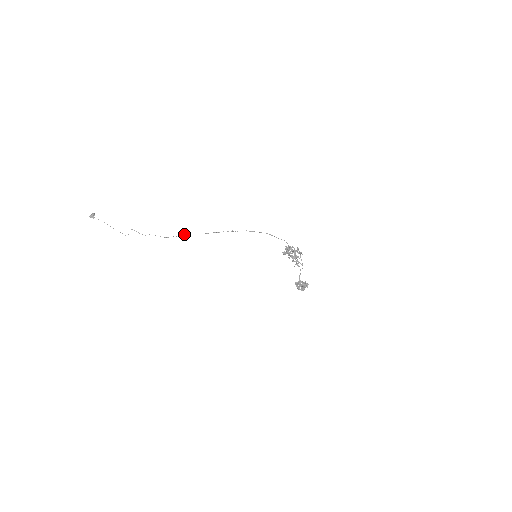
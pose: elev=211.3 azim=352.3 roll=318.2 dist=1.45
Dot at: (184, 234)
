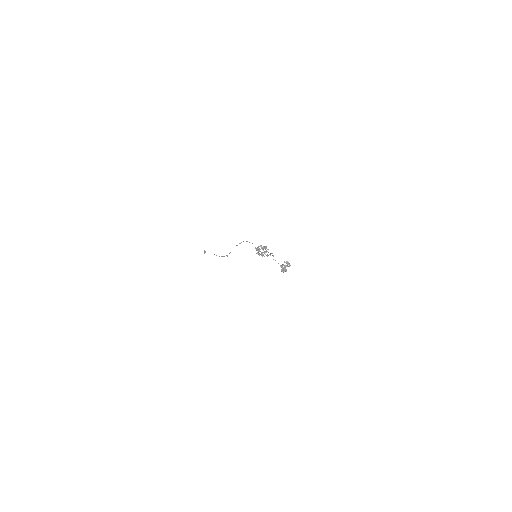
Dot at: (226, 255)
